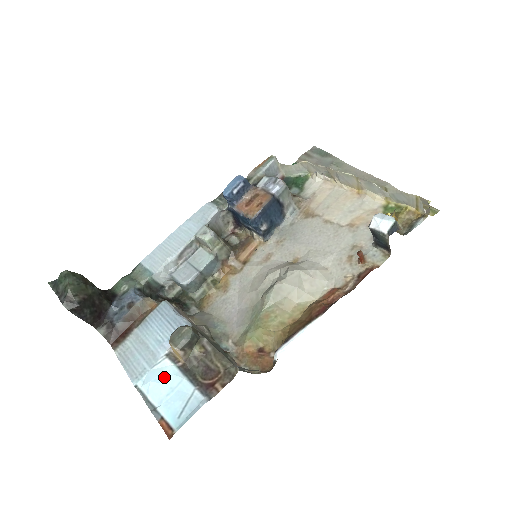
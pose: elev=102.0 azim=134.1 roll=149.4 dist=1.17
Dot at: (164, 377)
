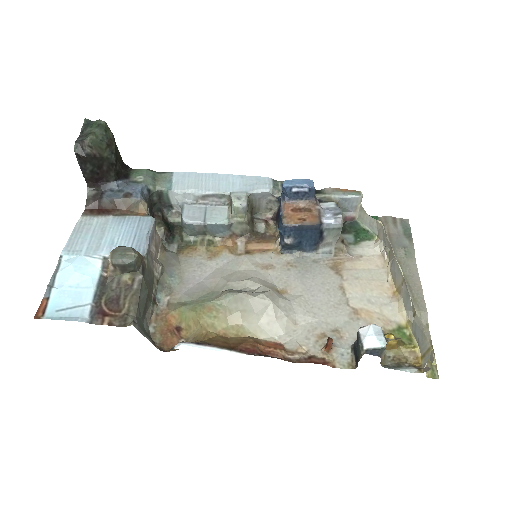
Dot at: (83, 271)
